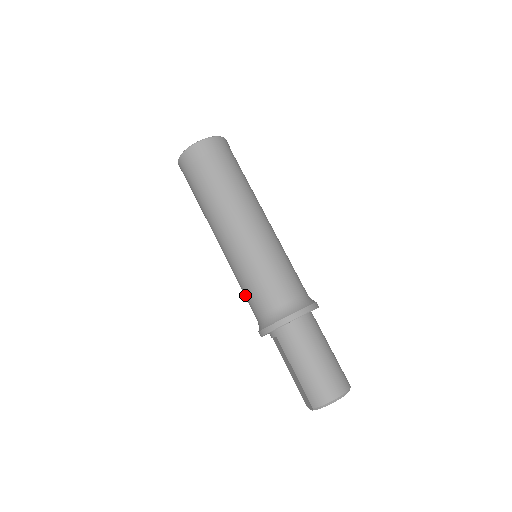
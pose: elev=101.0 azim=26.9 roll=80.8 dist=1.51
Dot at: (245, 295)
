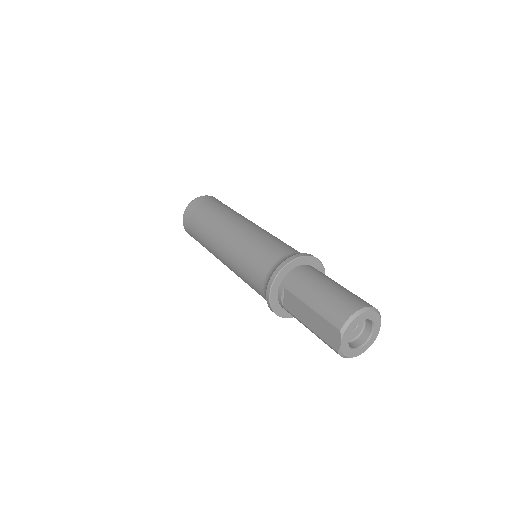
Dot at: (248, 275)
